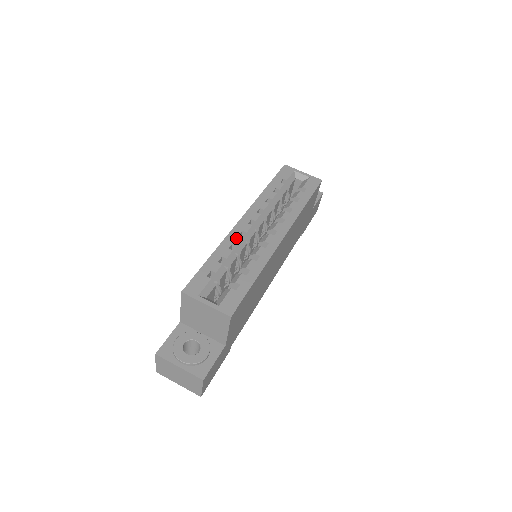
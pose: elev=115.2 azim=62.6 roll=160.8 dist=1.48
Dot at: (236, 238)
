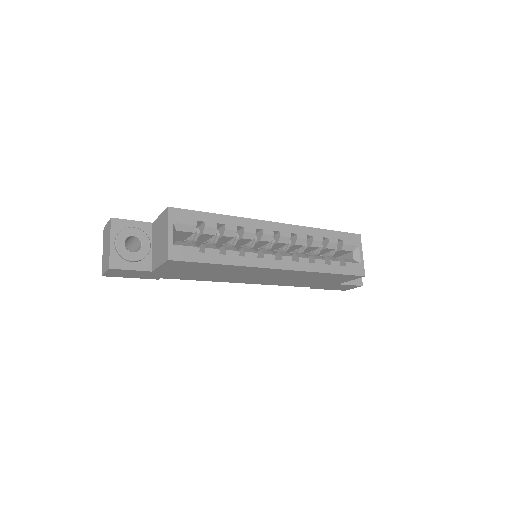
Dot at: (251, 227)
